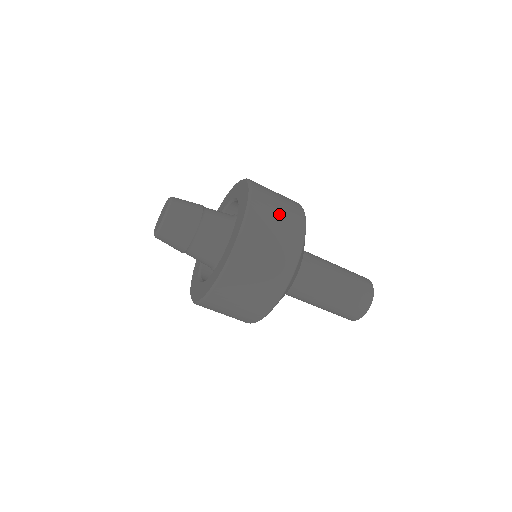
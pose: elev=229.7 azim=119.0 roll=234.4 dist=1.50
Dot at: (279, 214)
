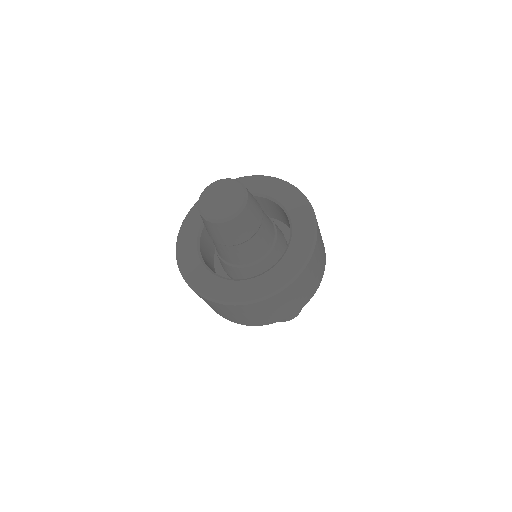
Dot at: occluded
